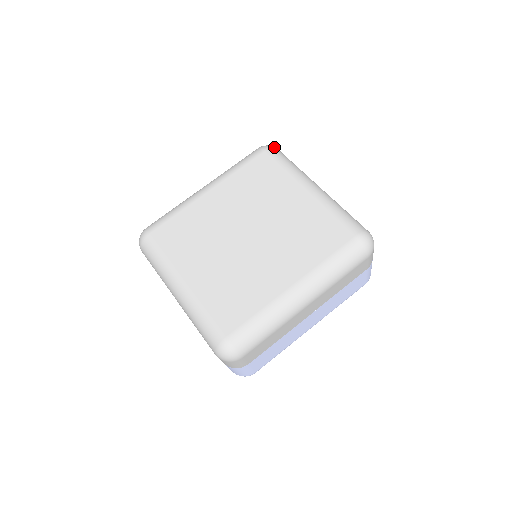
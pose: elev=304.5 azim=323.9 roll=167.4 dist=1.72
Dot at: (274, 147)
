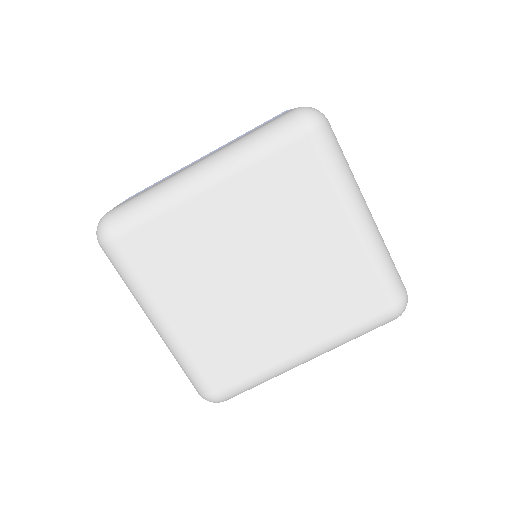
Dot at: (324, 122)
